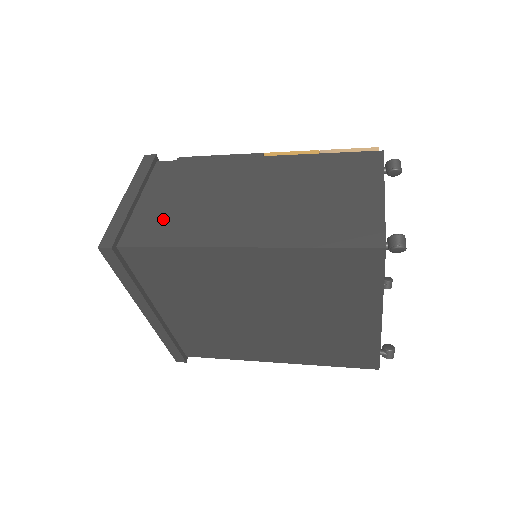
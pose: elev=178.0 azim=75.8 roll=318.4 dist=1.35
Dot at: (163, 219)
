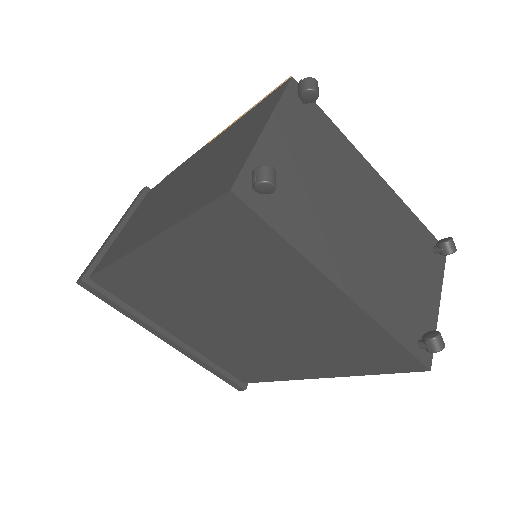
Dot at: (121, 241)
